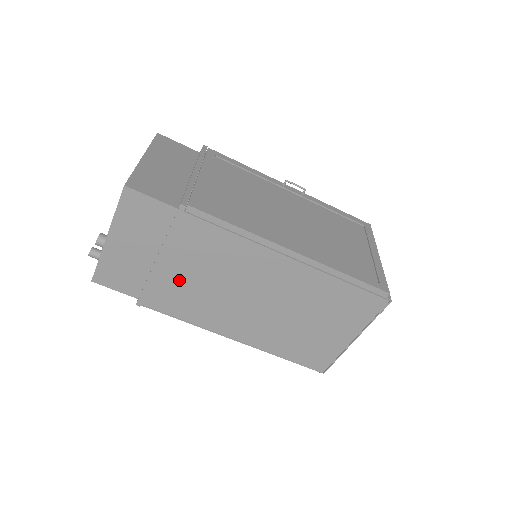
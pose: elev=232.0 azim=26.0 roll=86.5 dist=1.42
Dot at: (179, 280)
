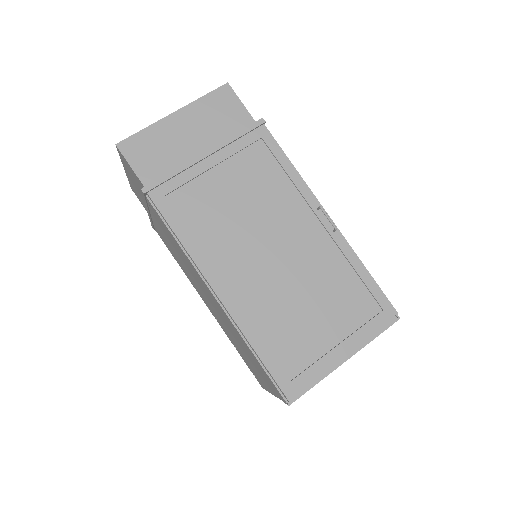
Dot at: (164, 236)
